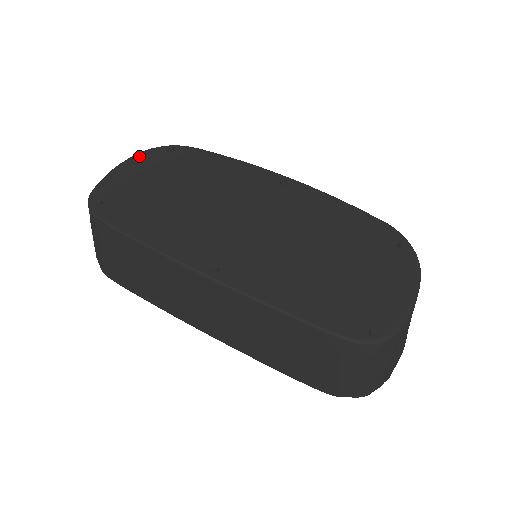
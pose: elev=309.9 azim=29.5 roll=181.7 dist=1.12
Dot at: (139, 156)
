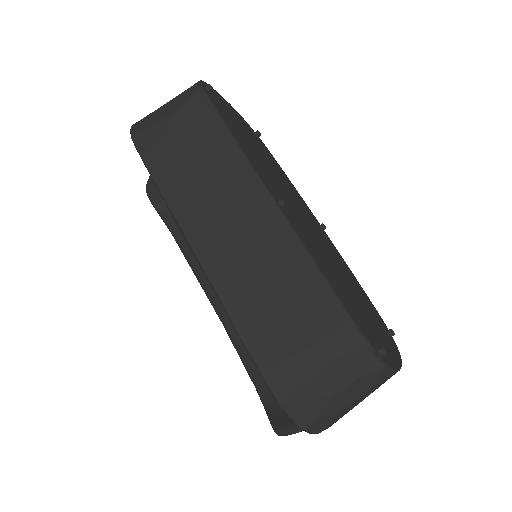
Dot at: (237, 112)
